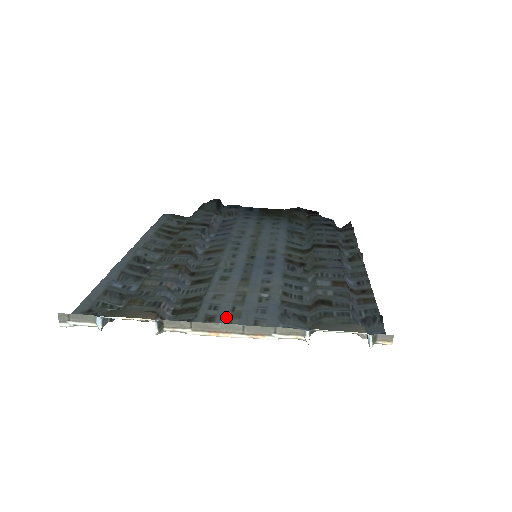
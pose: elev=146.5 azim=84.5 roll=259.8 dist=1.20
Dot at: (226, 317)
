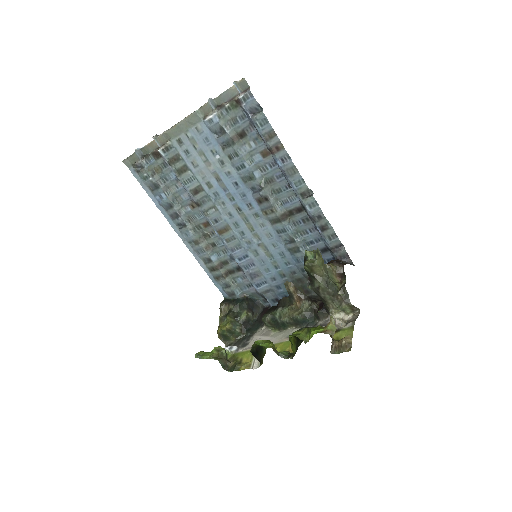
Dot at: (187, 141)
